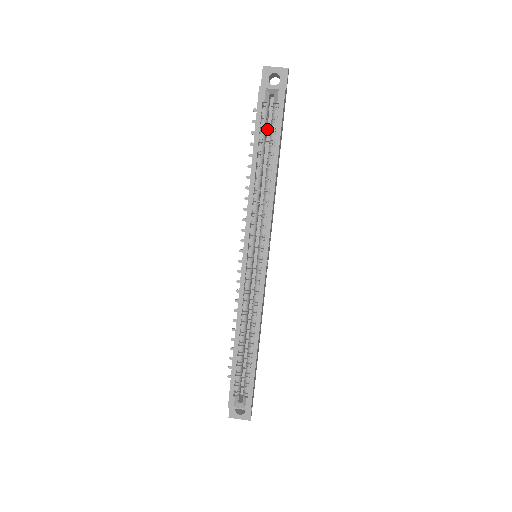
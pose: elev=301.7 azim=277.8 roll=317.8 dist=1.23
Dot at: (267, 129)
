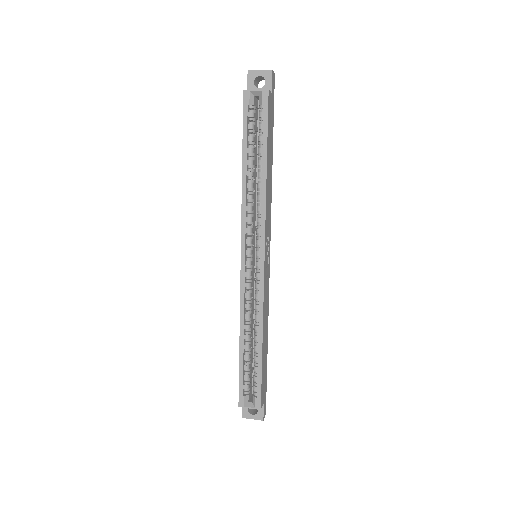
Dot at: (257, 131)
